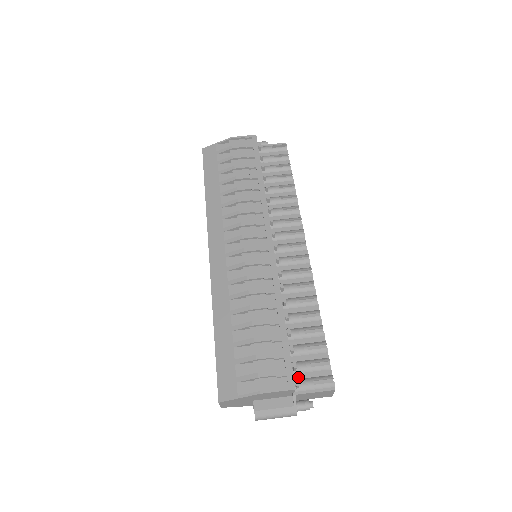
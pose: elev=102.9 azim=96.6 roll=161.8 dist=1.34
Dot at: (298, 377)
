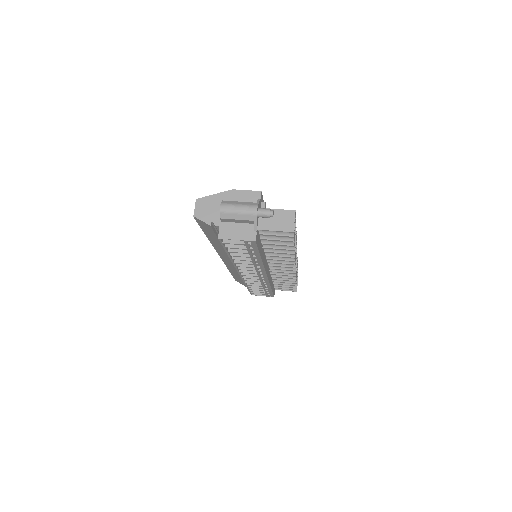
Dot at: occluded
